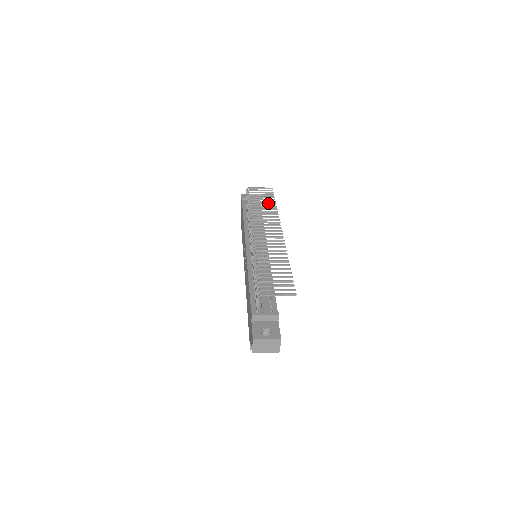
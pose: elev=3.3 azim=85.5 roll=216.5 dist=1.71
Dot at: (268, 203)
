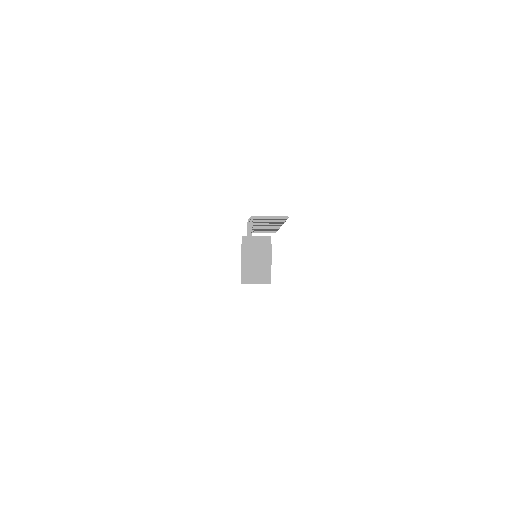
Dot at: occluded
